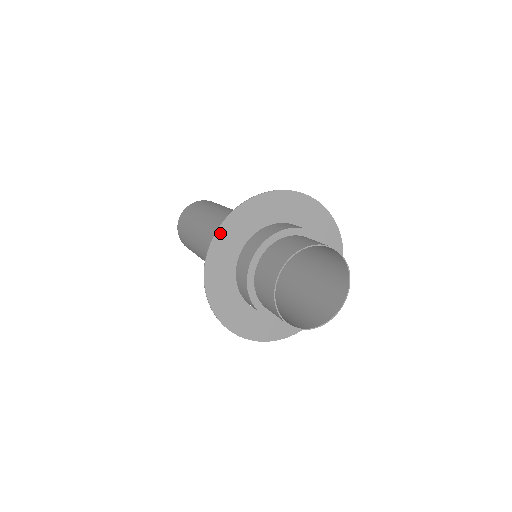
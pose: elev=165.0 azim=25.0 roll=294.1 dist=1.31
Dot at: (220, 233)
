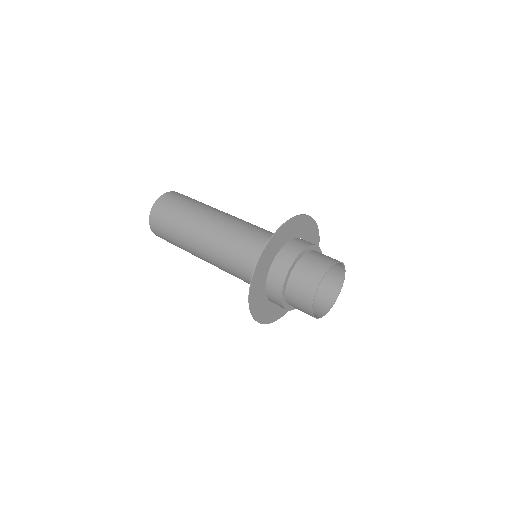
Dot at: (252, 289)
